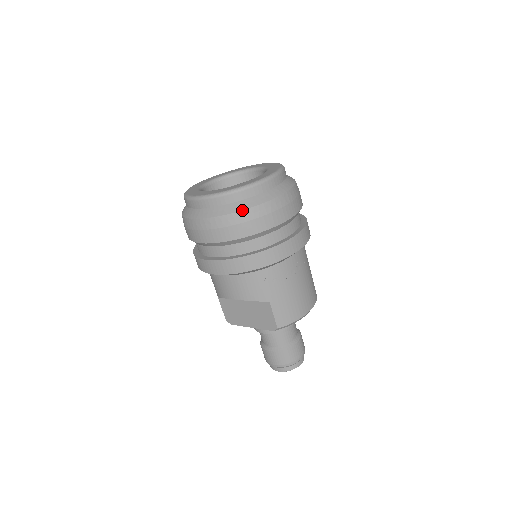
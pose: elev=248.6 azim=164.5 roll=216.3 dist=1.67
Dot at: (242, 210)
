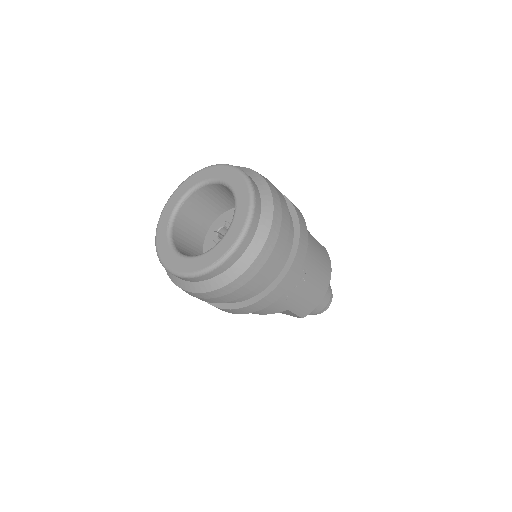
Dot at: (230, 283)
